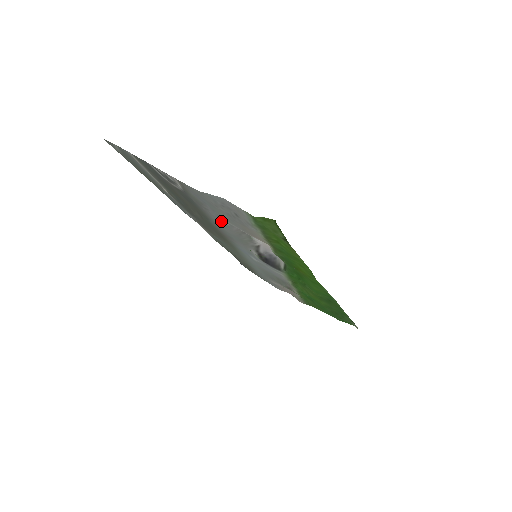
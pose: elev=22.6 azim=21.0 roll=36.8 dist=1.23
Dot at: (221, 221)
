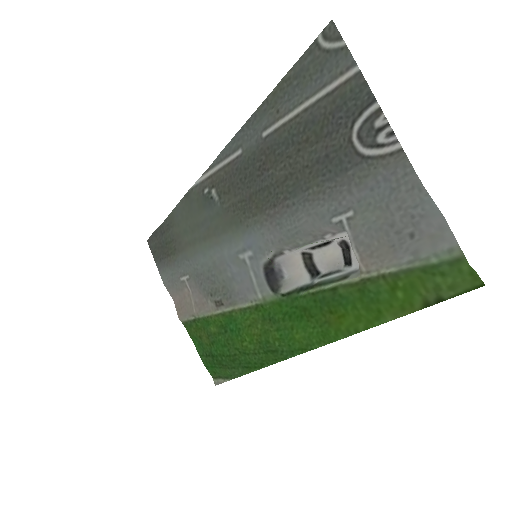
Dot at: (335, 212)
